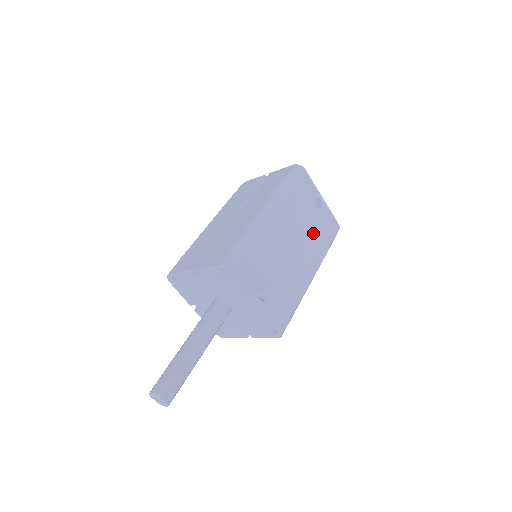
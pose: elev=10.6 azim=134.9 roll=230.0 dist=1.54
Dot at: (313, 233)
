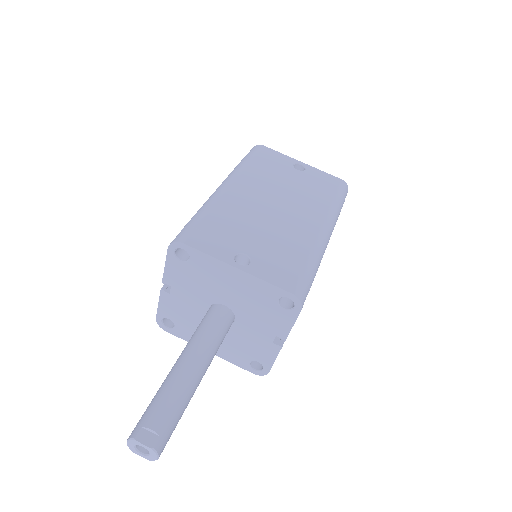
Dot at: (302, 192)
